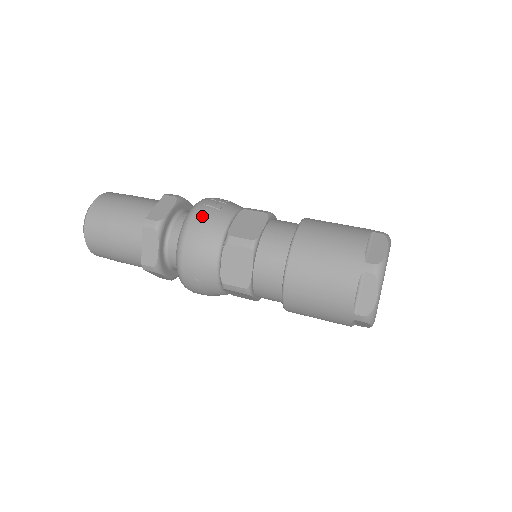
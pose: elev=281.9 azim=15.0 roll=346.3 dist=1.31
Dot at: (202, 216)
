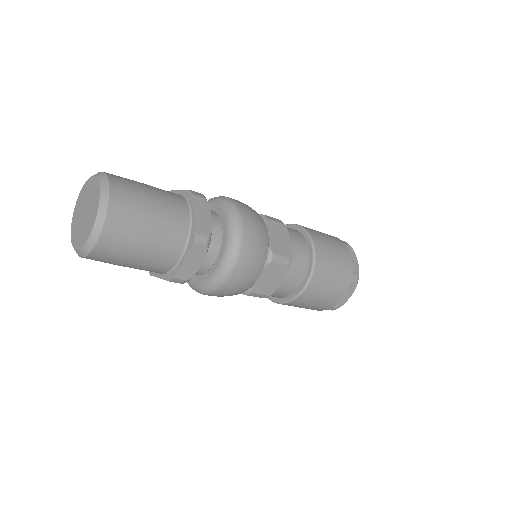
Dot at: occluded
